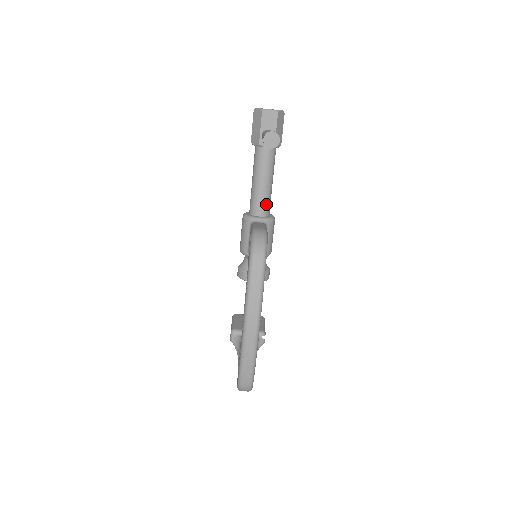
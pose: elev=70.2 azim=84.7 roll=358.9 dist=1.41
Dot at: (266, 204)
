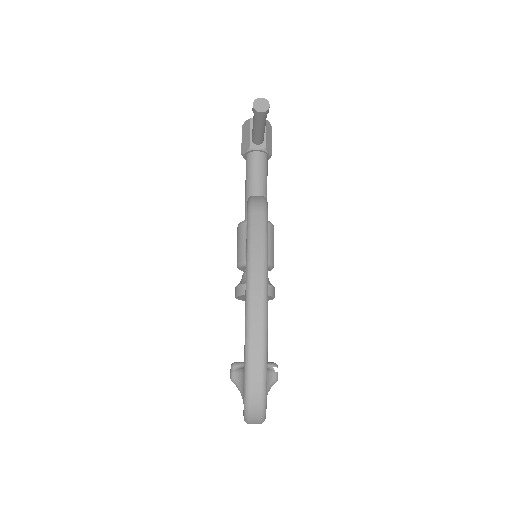
Dot at: occluded
